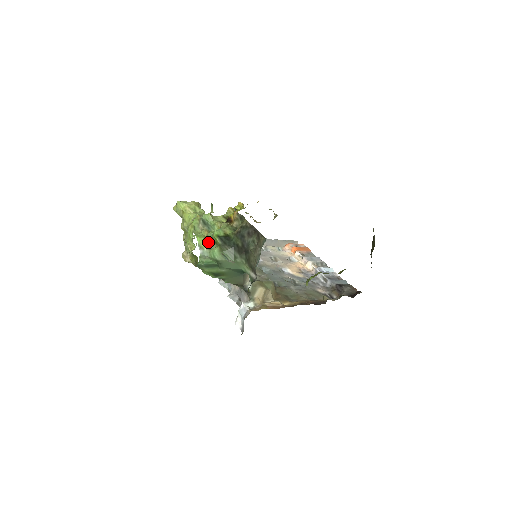
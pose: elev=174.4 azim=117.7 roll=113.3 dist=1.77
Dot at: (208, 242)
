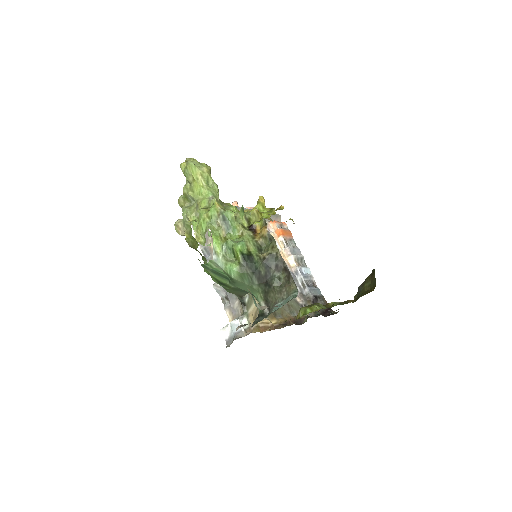
Dot at: (225, 249)
